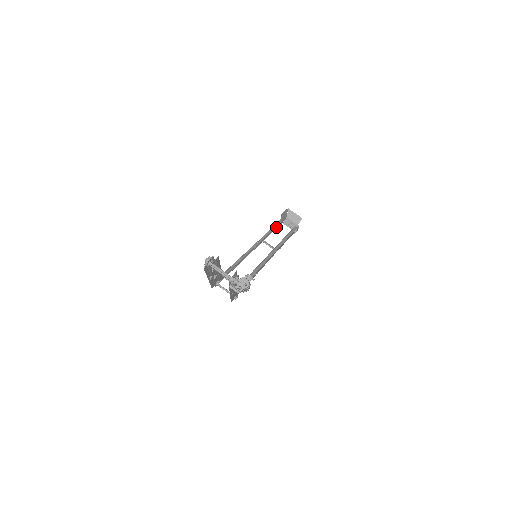
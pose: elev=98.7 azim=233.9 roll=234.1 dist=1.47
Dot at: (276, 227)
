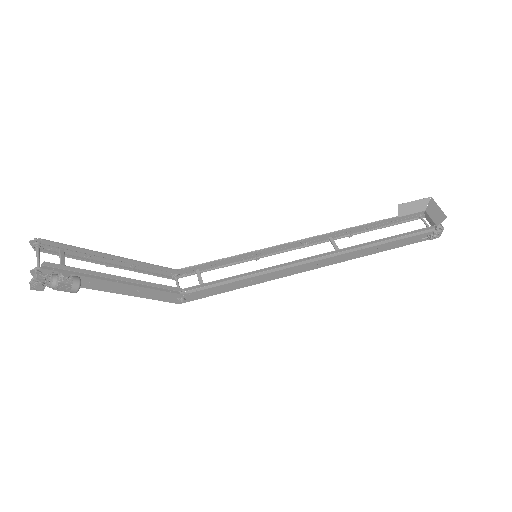
Dot at: (382, 223)
